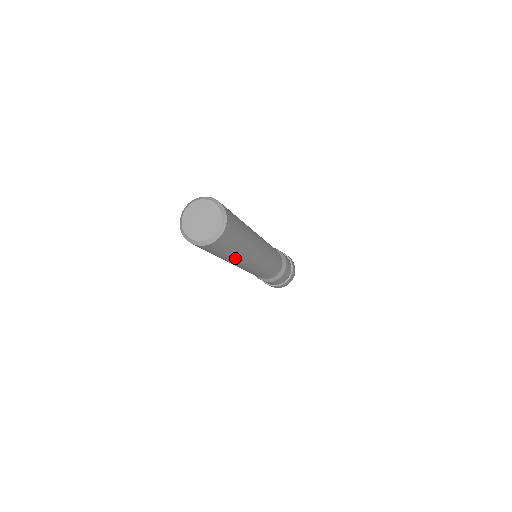
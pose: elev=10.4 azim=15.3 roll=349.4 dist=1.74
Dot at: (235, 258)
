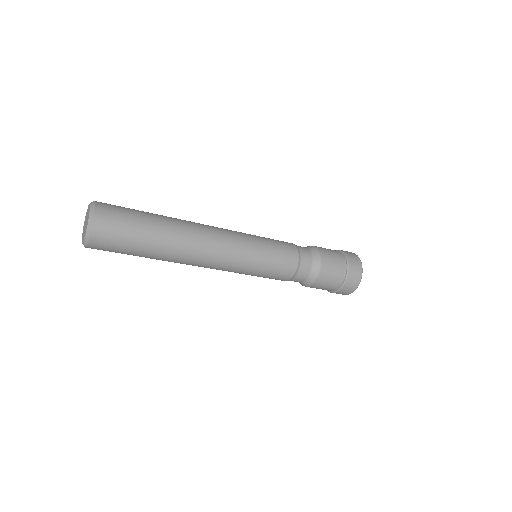
Dot at: (171, 241)
